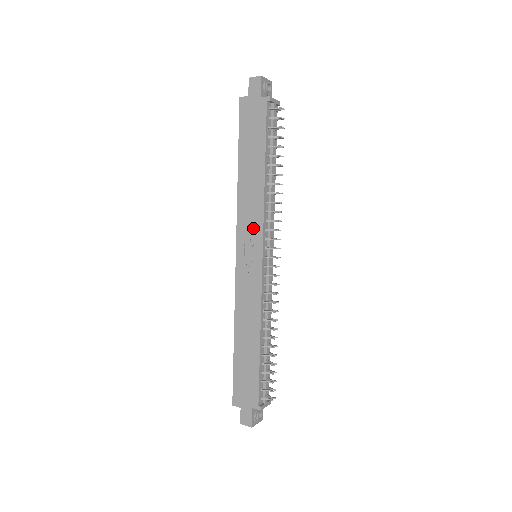
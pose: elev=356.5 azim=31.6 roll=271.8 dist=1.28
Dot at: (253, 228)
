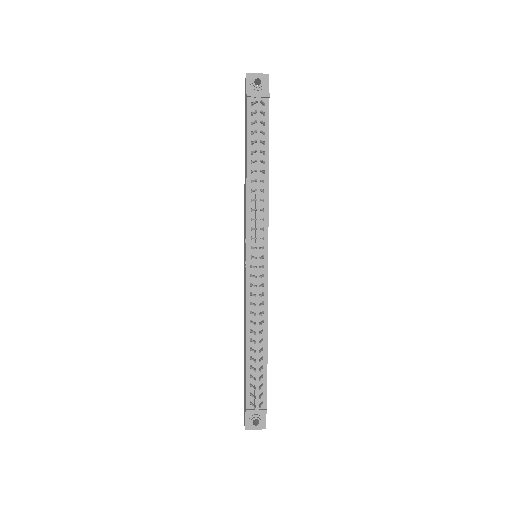
Dot at: (245, 227)
